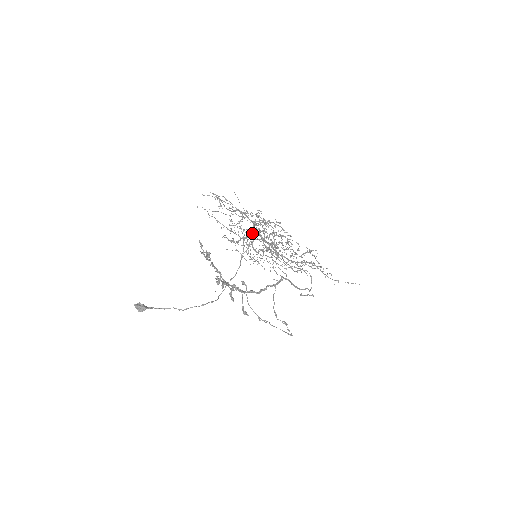
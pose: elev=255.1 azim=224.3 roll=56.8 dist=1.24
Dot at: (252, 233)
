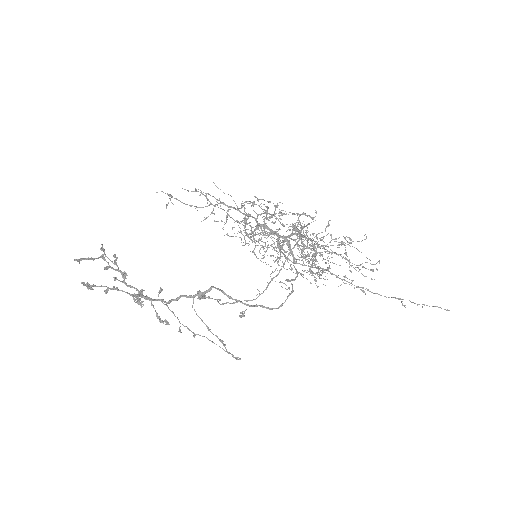
Dot at: (257, 228)
